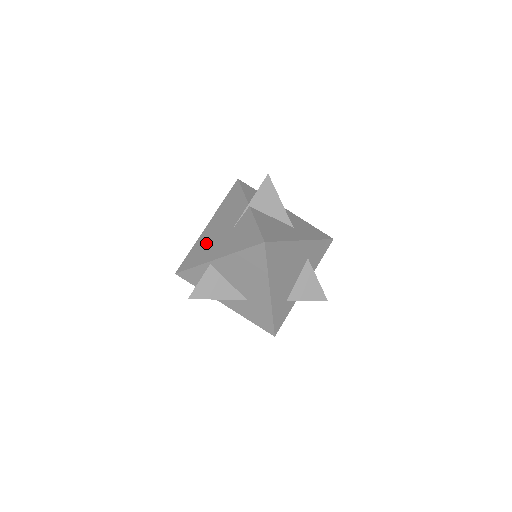
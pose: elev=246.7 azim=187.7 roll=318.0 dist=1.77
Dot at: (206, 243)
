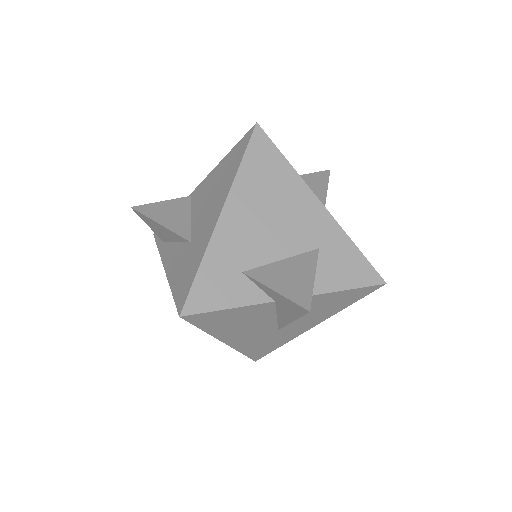
Dot at: occluded
